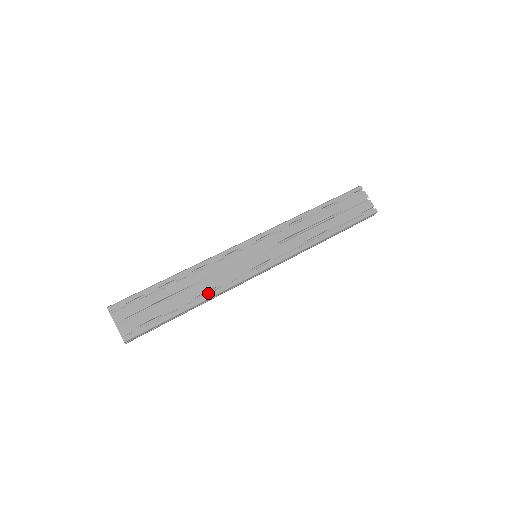
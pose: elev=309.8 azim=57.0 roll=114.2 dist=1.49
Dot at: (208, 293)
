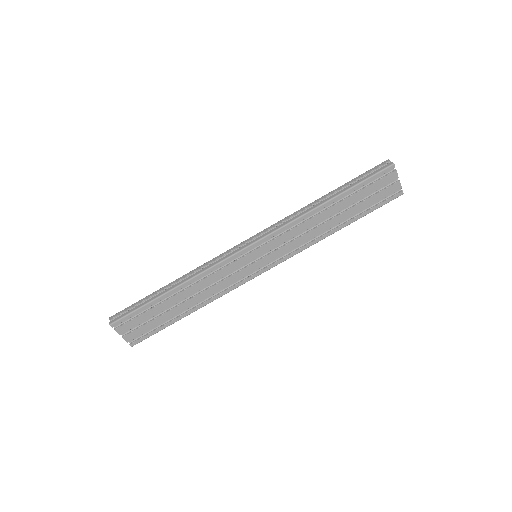
Dot at: (206, 298)
